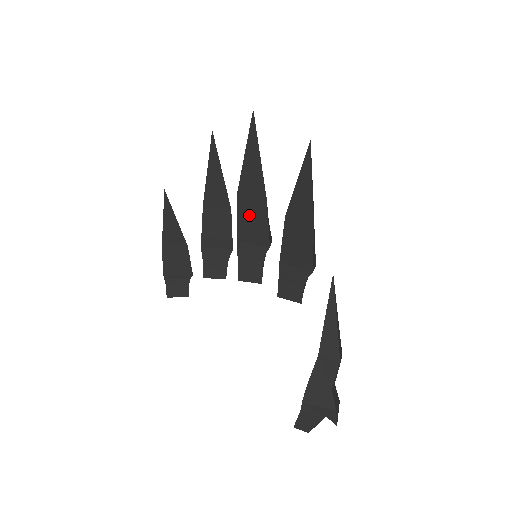
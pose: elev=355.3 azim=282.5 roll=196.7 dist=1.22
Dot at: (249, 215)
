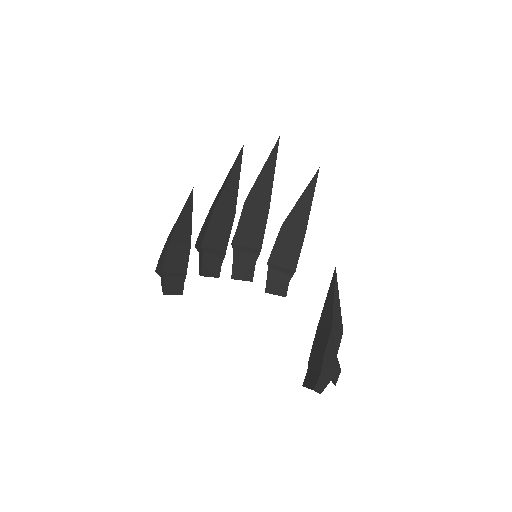
Dot at: (250, 221)
